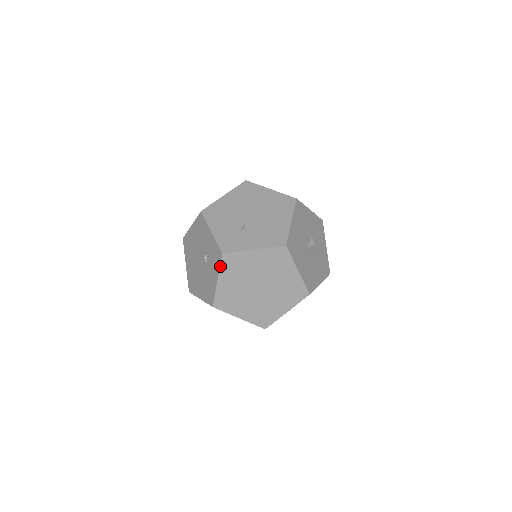
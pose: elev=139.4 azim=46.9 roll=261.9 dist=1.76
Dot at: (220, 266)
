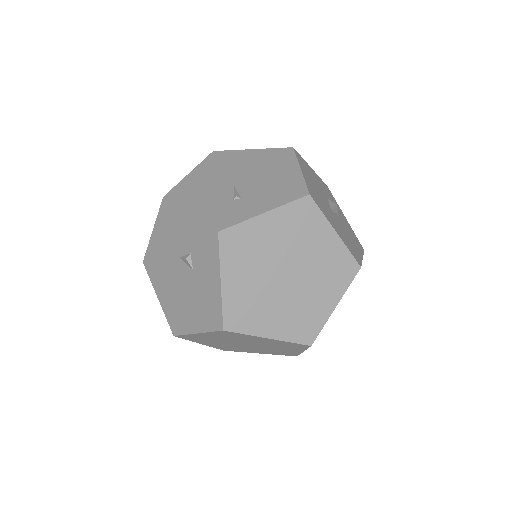
Dot at: (219, 254)
